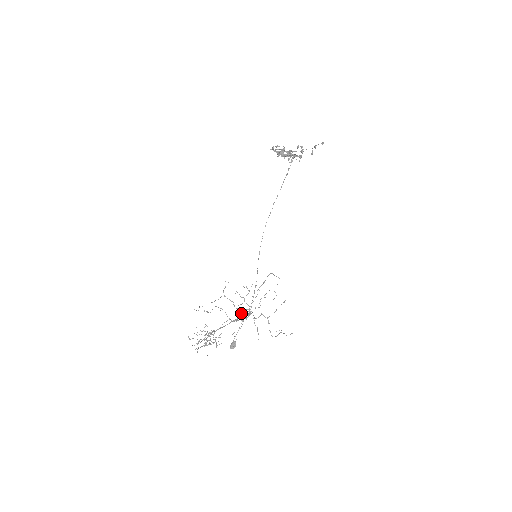
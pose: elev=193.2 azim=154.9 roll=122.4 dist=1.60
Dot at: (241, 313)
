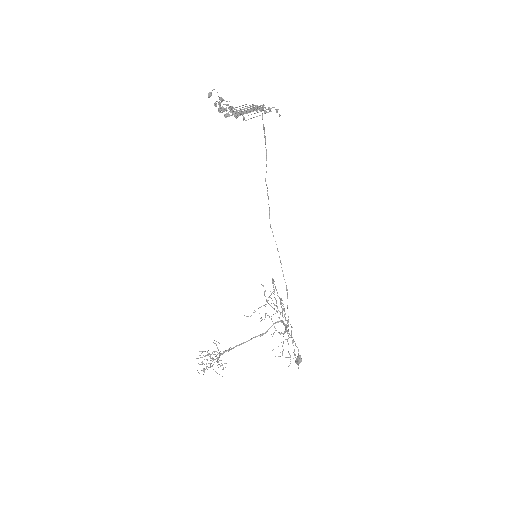
Dot at: (271, 326)
